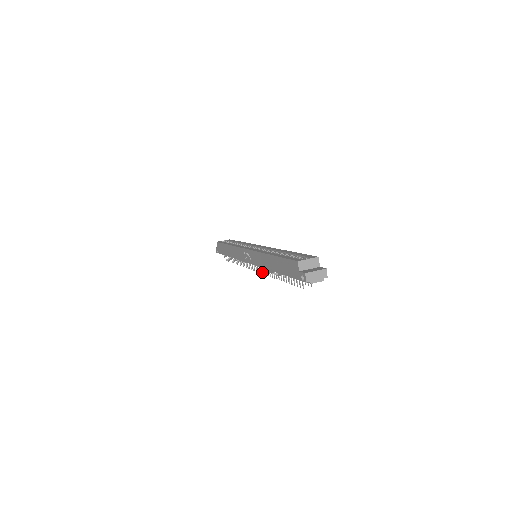
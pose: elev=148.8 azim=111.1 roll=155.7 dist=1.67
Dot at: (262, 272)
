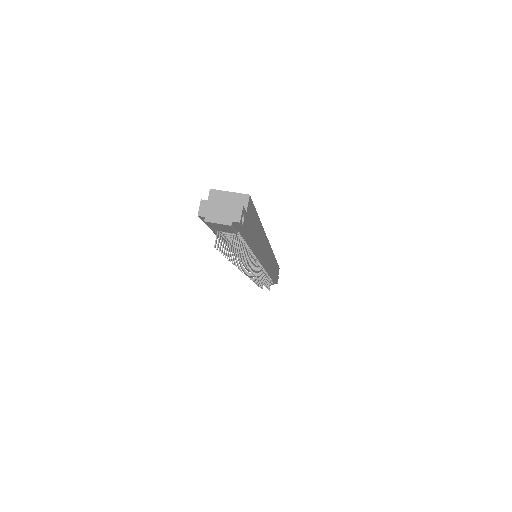
Dot at: (243, 269)
